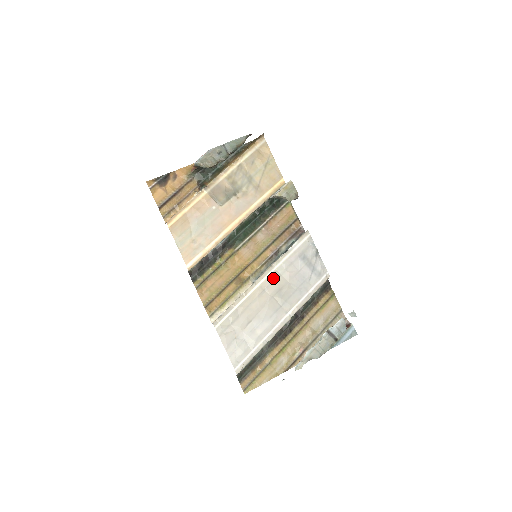
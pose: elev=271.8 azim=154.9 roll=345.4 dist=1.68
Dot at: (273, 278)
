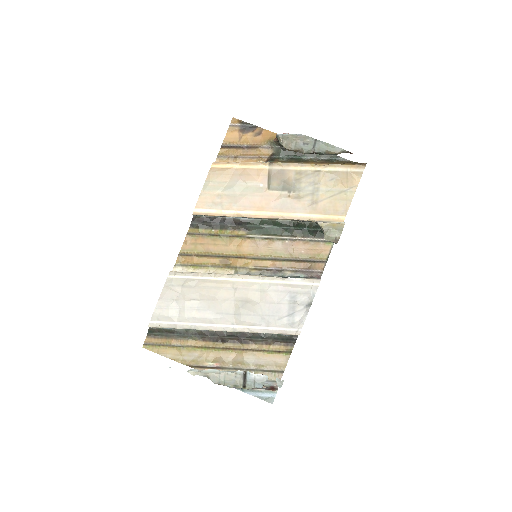
Dot at: (251, 286)
